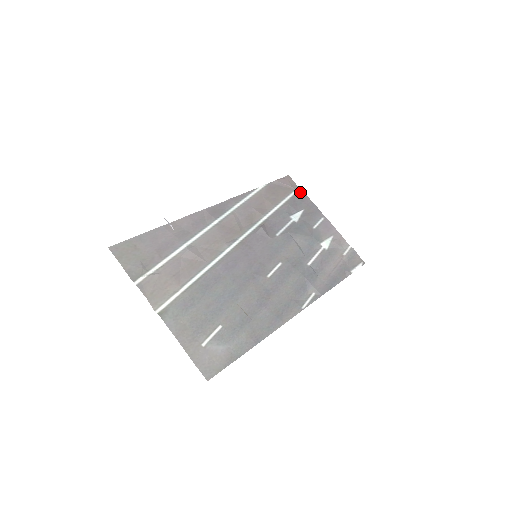
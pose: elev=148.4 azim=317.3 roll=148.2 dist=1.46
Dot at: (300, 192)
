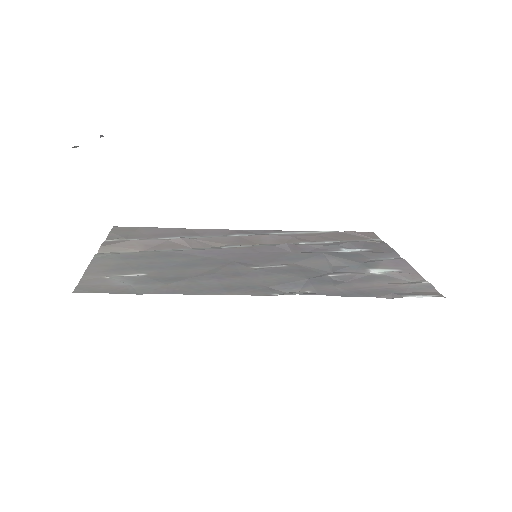
Dot at: (379, 241)
